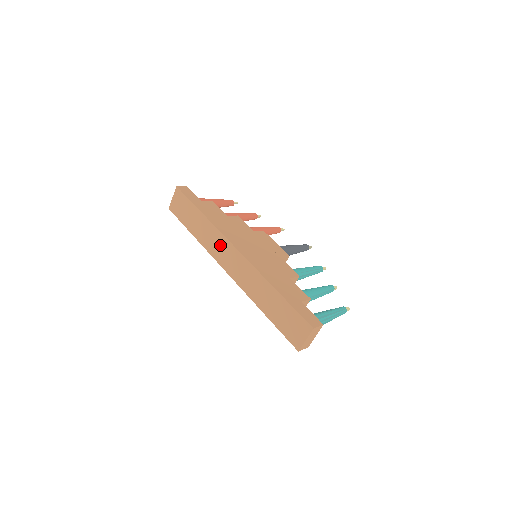
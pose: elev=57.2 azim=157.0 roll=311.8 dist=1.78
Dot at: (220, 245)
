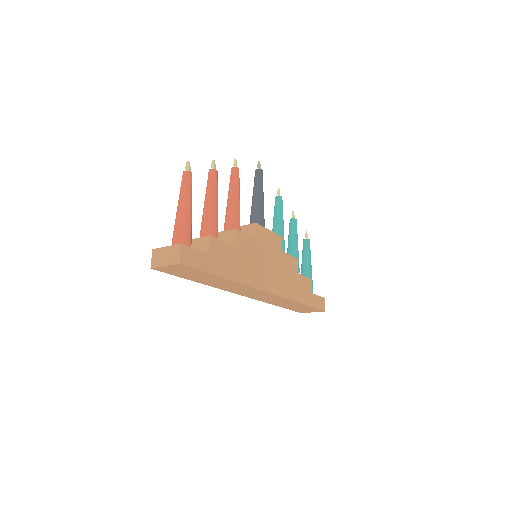
Dot at: (244, 290)
